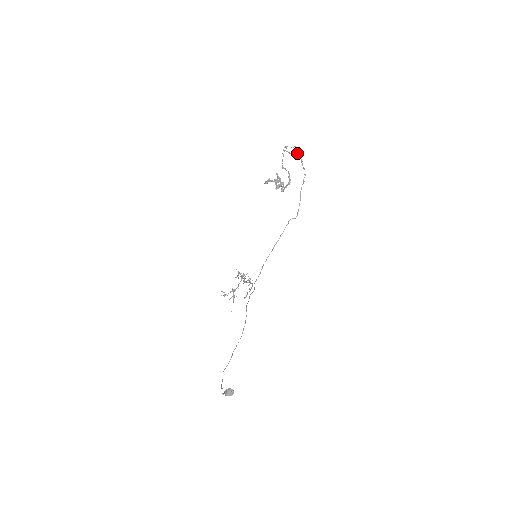
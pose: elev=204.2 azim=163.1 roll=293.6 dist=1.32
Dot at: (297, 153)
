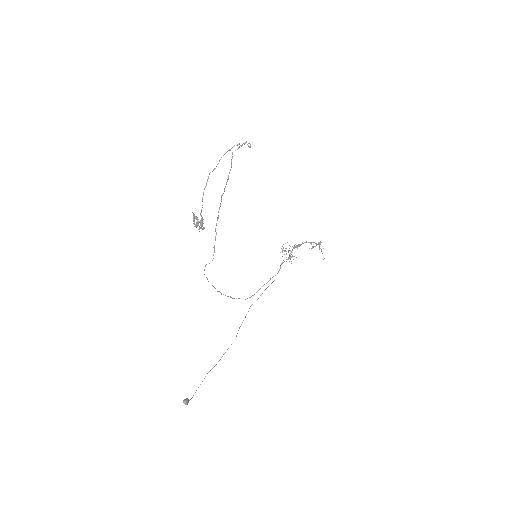
Dot at: (231, 164)
